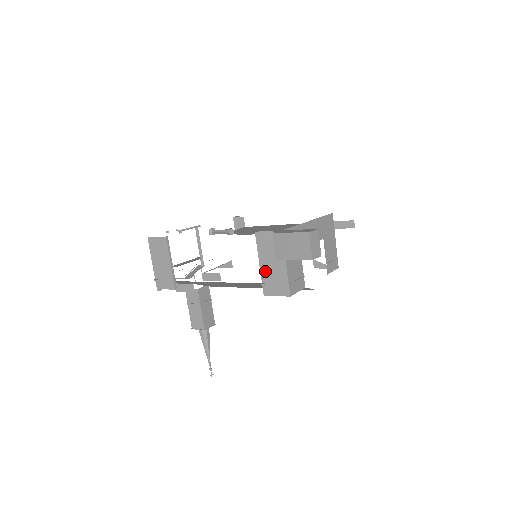
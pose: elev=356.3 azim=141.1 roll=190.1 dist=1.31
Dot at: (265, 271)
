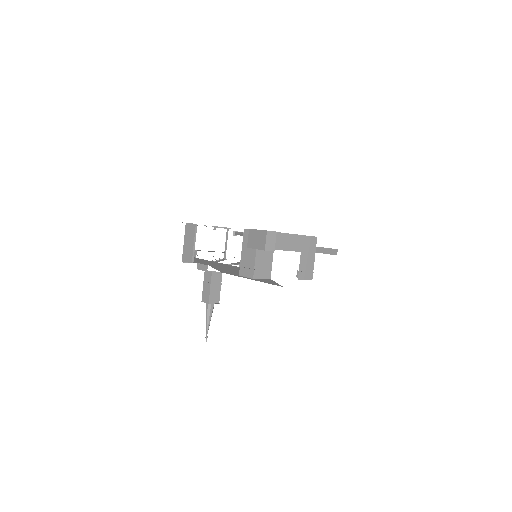
Dot at: (243, 258)
